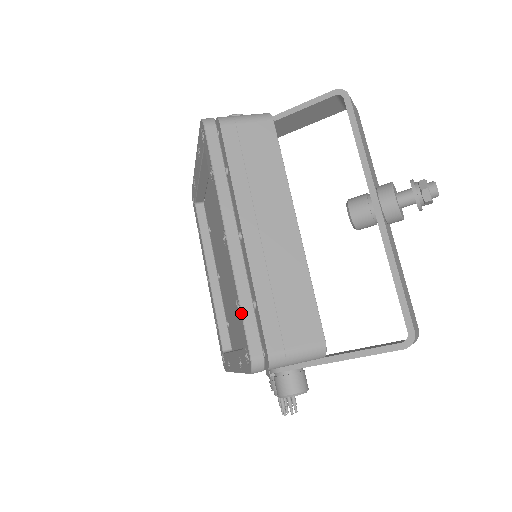
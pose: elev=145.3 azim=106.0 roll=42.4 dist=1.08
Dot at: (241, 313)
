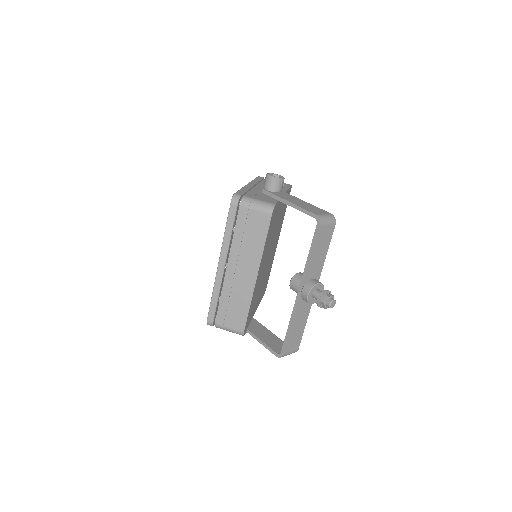
Dot at: (210, 302)
